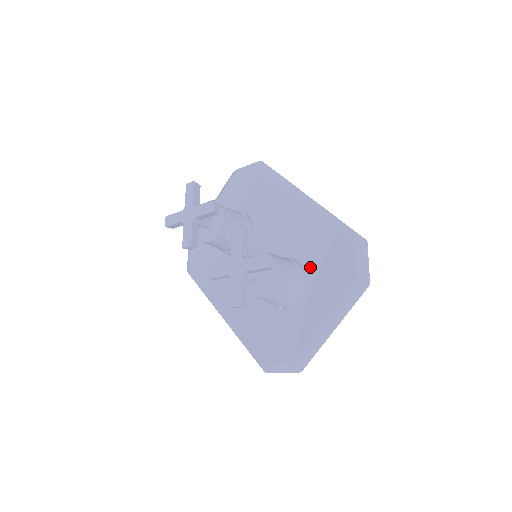
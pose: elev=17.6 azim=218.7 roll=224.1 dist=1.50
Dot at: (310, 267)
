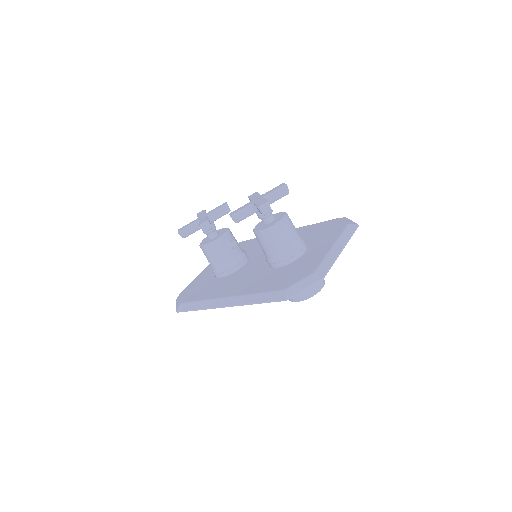
Dot at: (307, 240)
